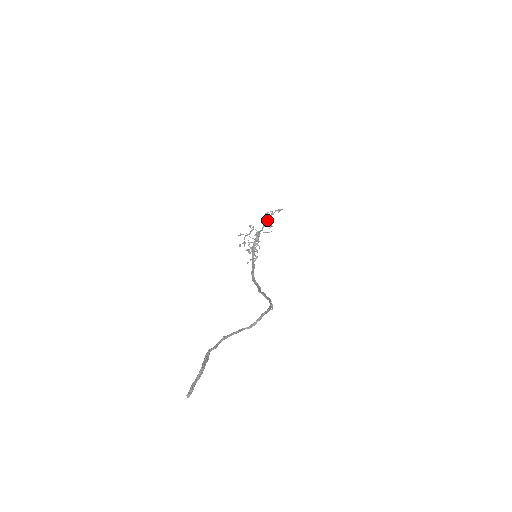
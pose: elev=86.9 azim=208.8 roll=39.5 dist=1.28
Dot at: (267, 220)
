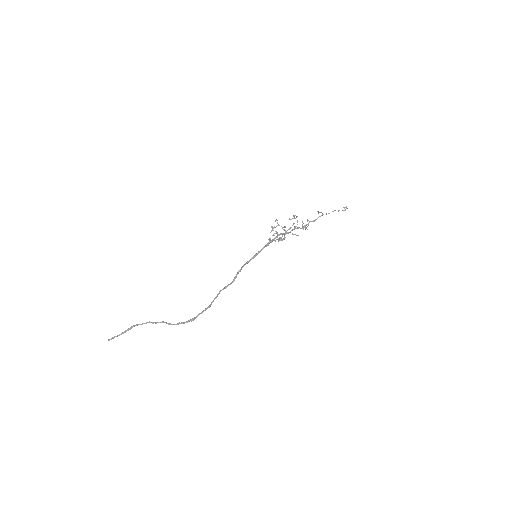
Dot at: (302, 225)
